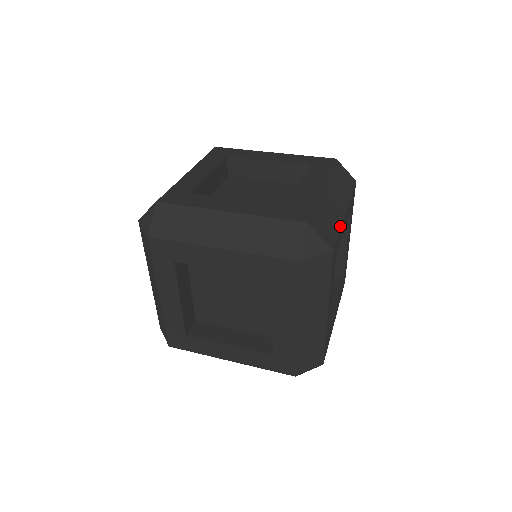
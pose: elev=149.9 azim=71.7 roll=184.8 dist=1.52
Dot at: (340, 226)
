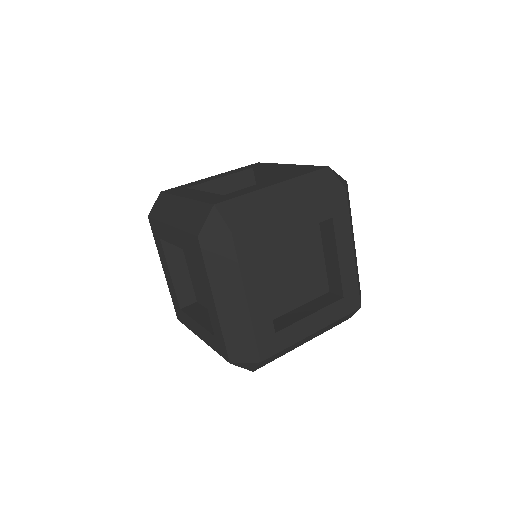
Dot at: (267, 218)
